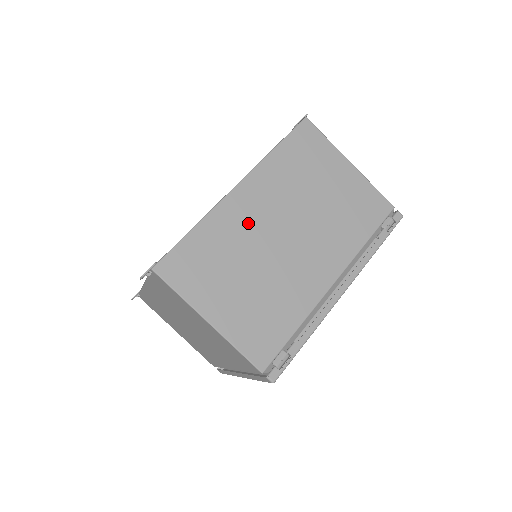
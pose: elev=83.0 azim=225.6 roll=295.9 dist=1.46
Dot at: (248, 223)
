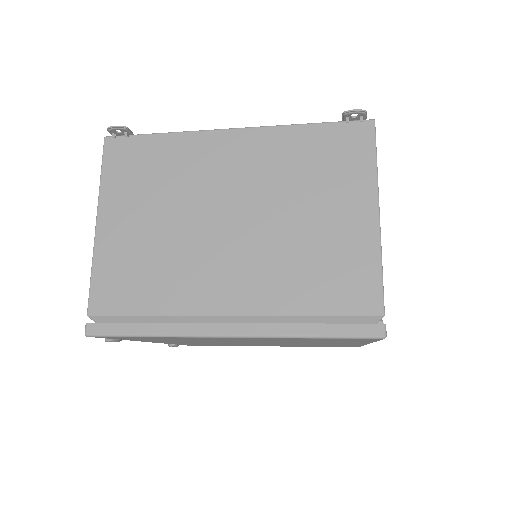
Dot at: occluded
